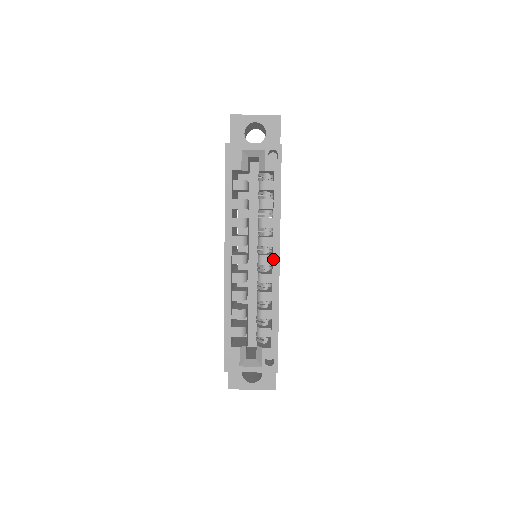
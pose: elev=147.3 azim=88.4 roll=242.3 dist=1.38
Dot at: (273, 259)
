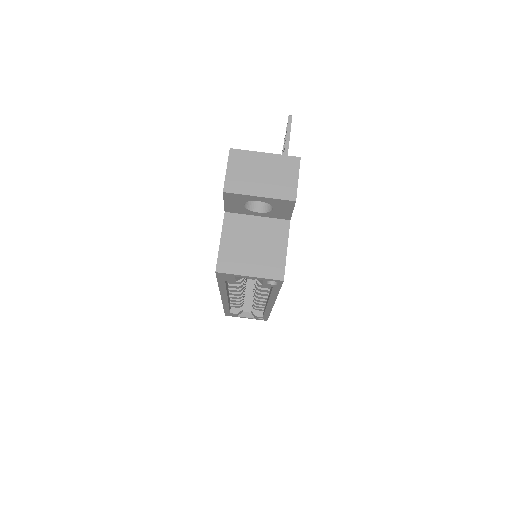
Dot at: (267, 305)
